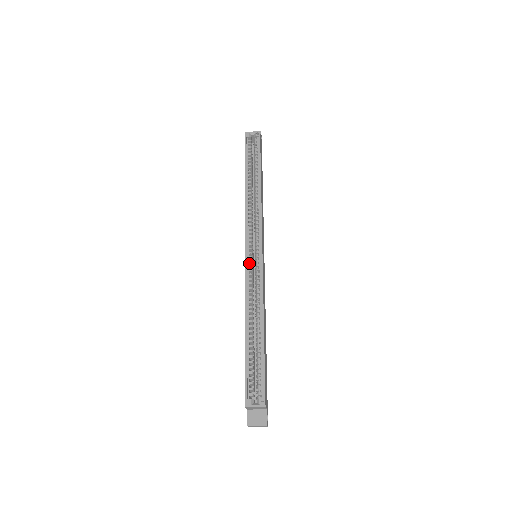
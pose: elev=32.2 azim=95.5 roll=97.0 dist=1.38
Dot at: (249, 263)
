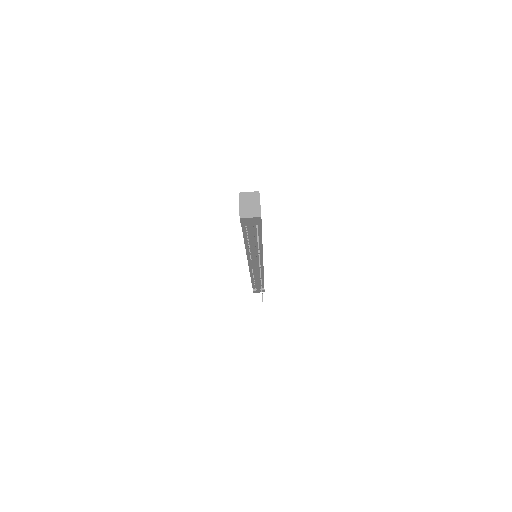
Dot at: occluded
